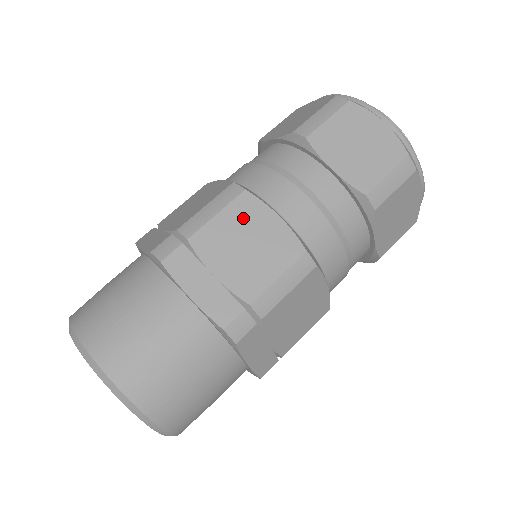
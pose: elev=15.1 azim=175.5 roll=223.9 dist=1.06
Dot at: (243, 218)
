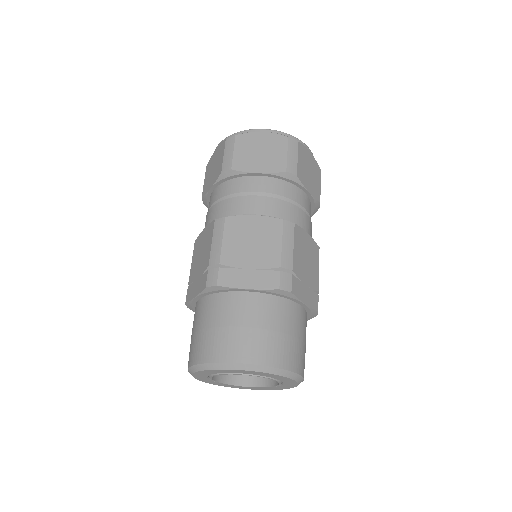
Dot at: (300, 243)
